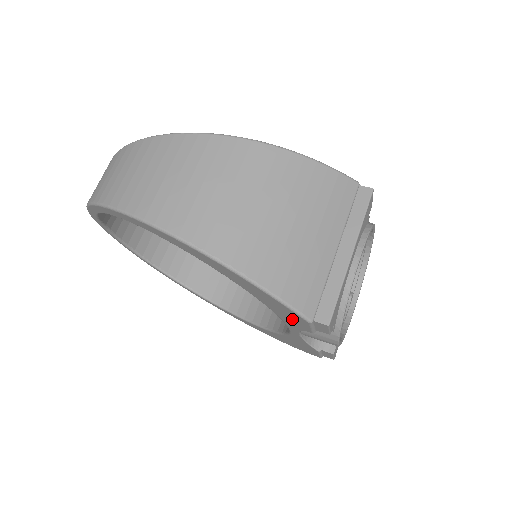
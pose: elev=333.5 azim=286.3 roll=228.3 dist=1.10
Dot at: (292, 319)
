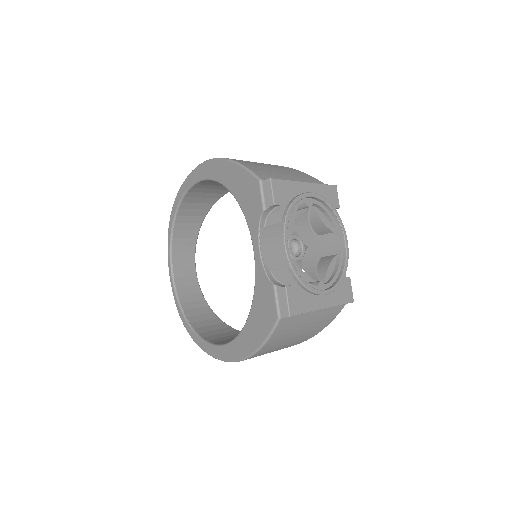
Dot at: (252, 201)
